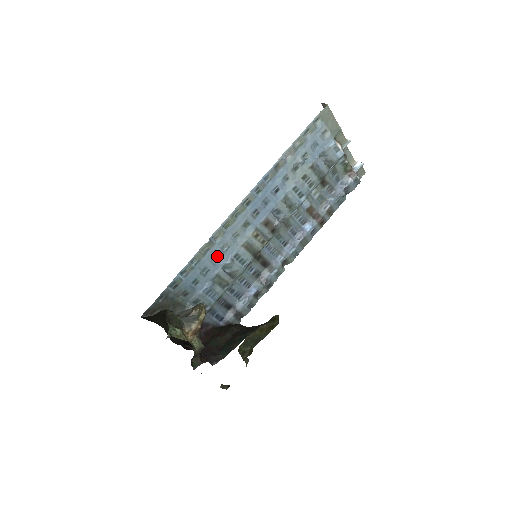
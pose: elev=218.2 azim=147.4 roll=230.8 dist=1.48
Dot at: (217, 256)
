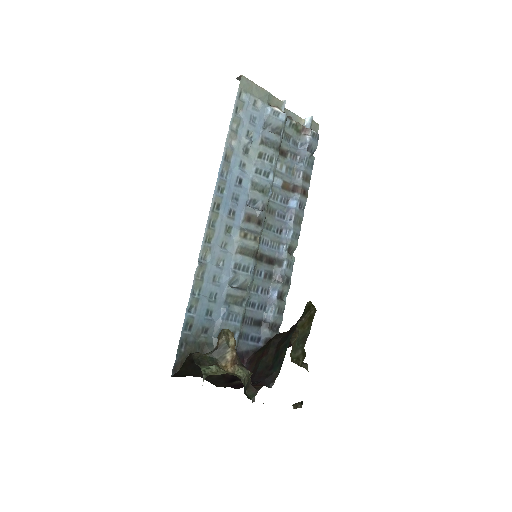
Dot at: (216, 276)
